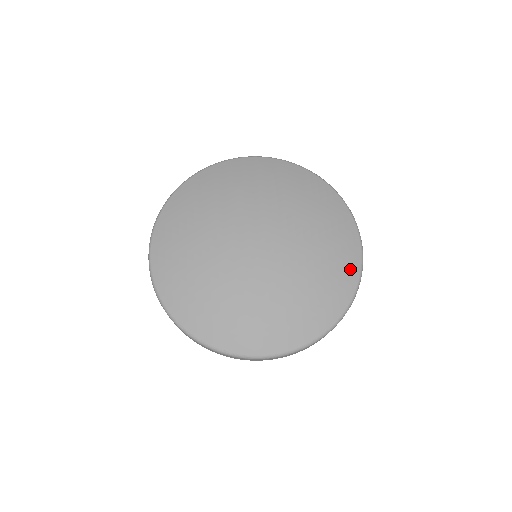
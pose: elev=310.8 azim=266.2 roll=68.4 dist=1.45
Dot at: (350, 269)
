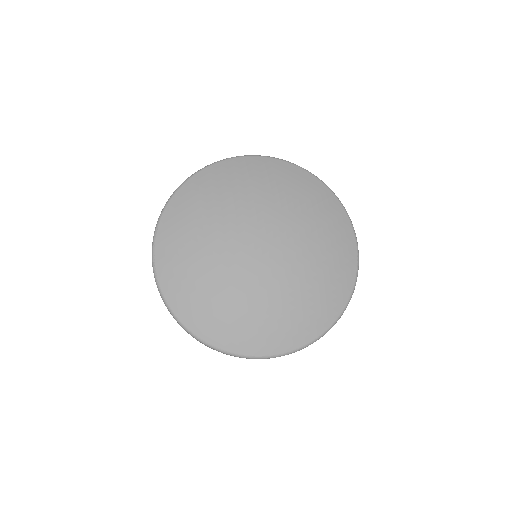
Dot at: (287, 340)
